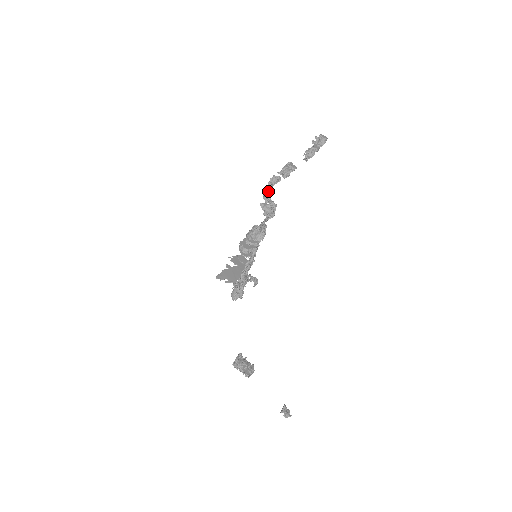
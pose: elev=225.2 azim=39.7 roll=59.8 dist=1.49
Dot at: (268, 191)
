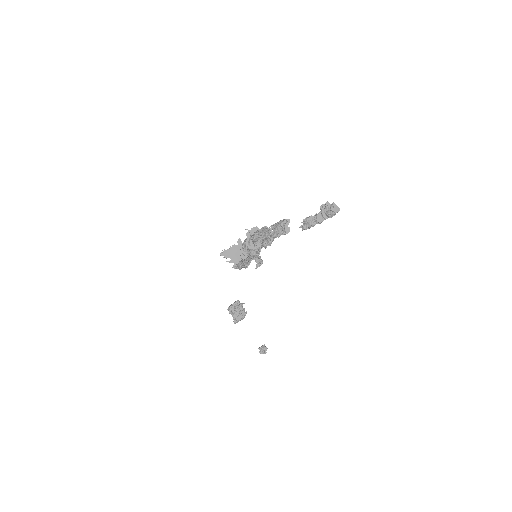
Dot at: (257, 238)
